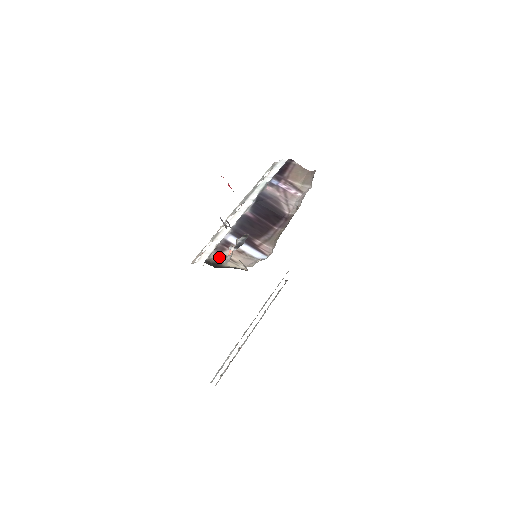
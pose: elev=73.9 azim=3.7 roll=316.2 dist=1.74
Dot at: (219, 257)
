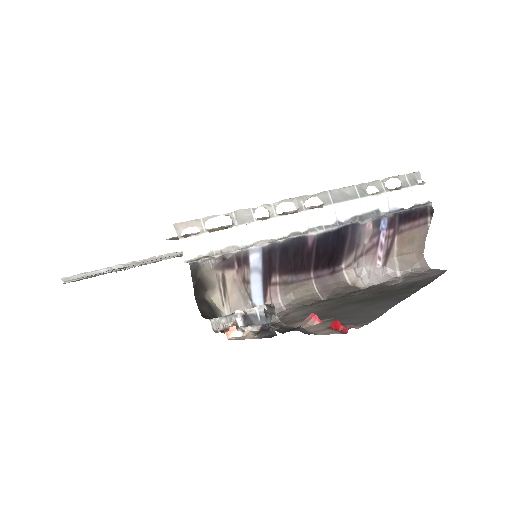
Dot at: (215, 274)
